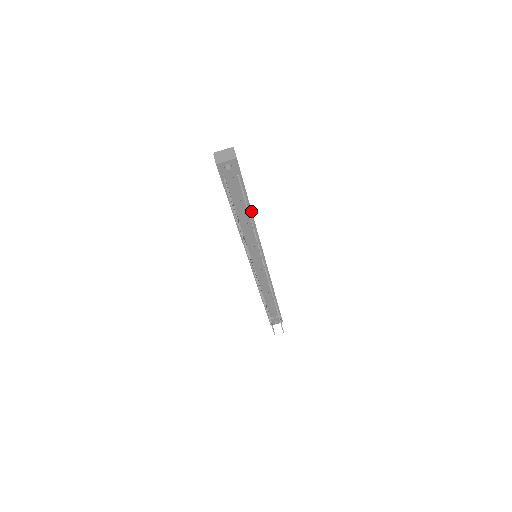
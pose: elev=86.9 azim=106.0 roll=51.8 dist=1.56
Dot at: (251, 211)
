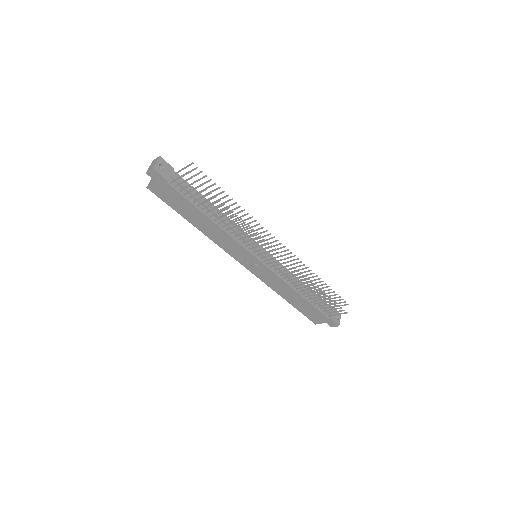
Dot at: (210, 203)
